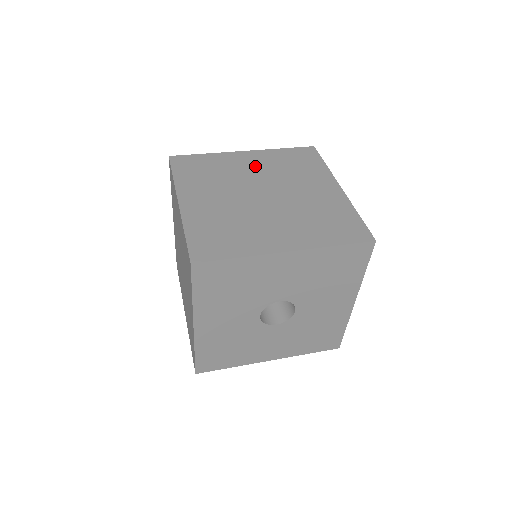
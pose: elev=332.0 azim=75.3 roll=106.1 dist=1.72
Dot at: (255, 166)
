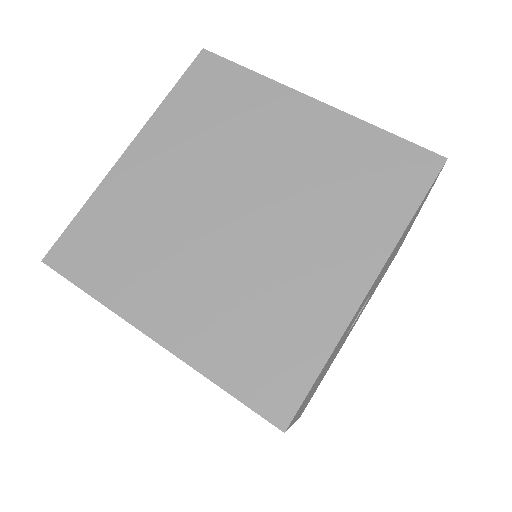
Dot at: (171, 166)
